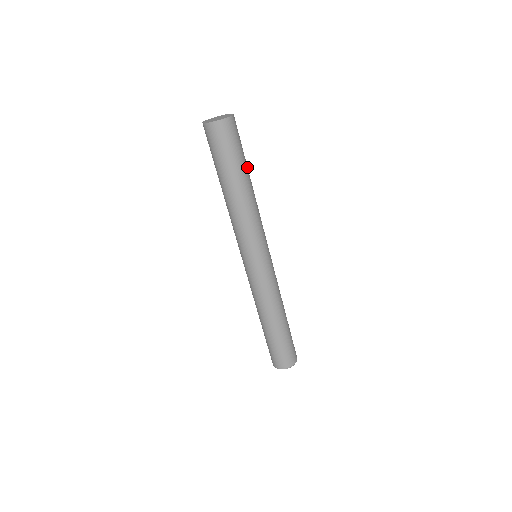
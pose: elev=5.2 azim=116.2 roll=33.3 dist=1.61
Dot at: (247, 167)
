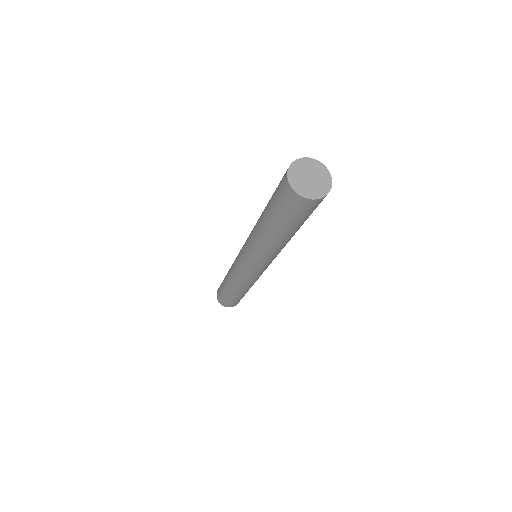
Dot at: occluded
